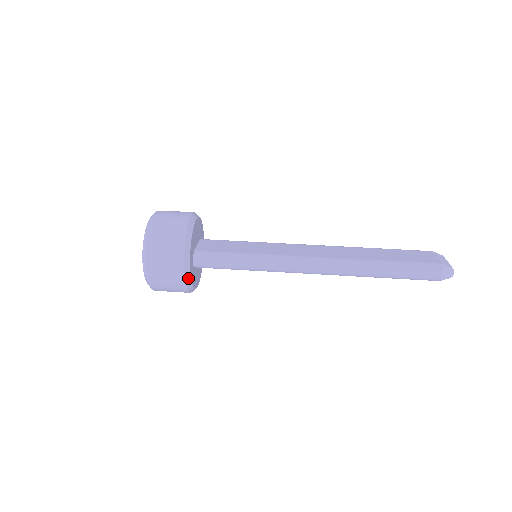
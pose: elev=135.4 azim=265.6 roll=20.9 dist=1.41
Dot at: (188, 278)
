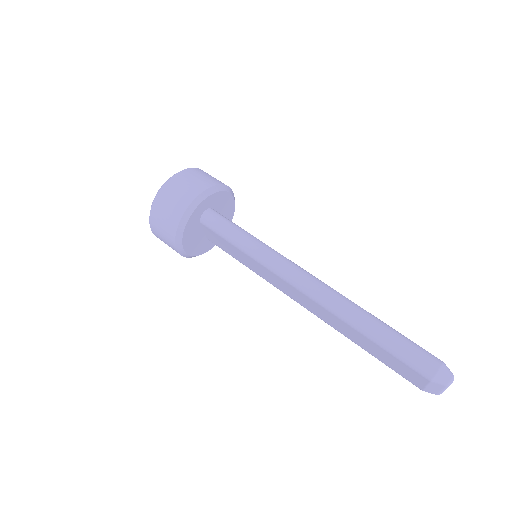
Dot at: (191, 209)
